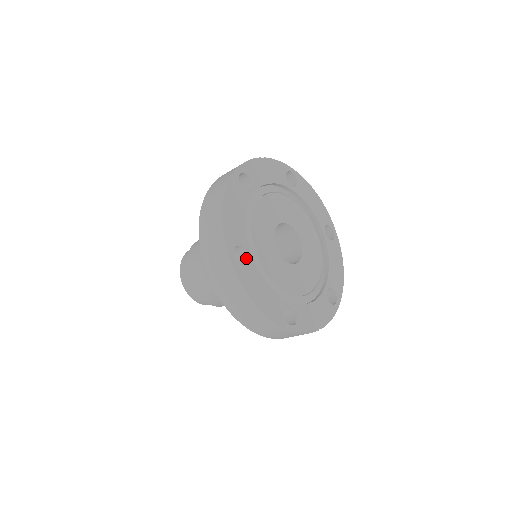
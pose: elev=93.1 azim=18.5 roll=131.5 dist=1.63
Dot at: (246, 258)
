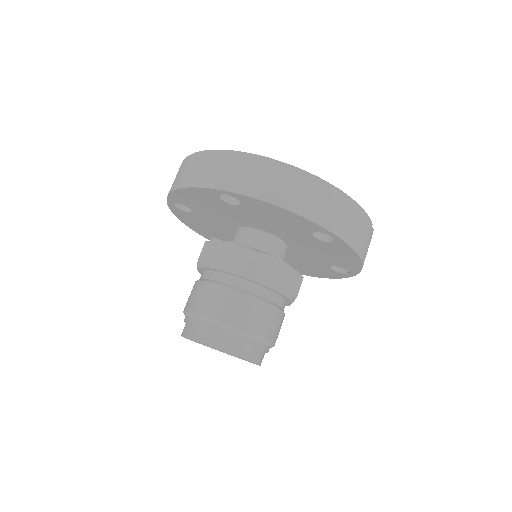
Dot at: occluded
